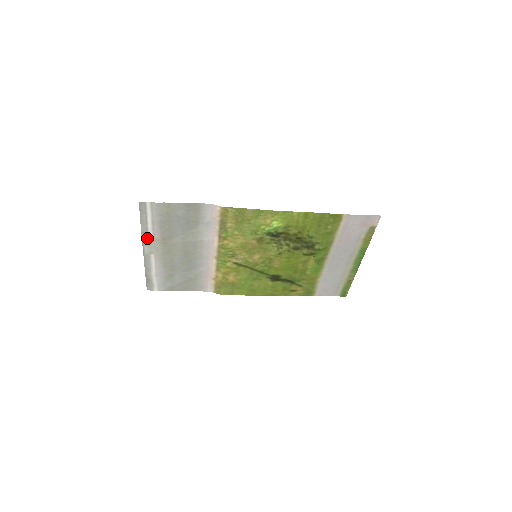
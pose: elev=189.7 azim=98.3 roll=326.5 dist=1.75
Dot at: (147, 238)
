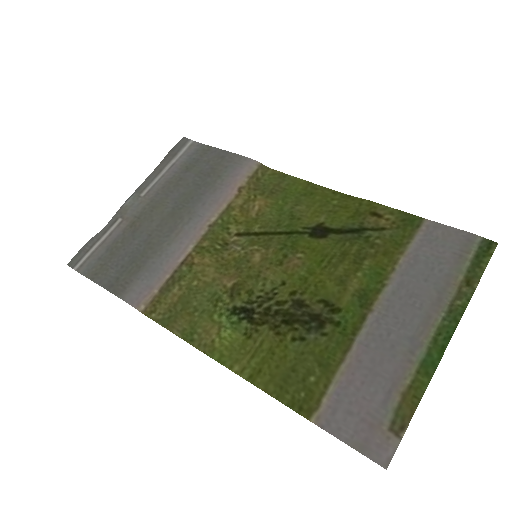
Dot at: (117, 218)
